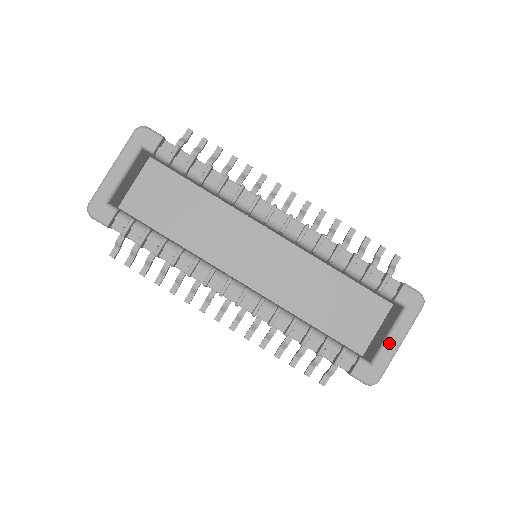
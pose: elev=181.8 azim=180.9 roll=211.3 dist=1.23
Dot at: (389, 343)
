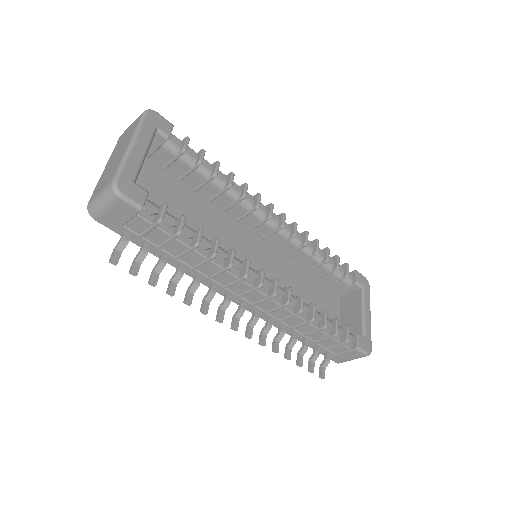
Dot at: (366, 317)
